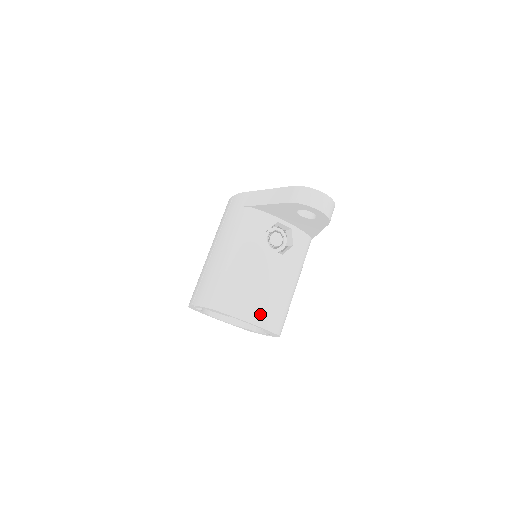
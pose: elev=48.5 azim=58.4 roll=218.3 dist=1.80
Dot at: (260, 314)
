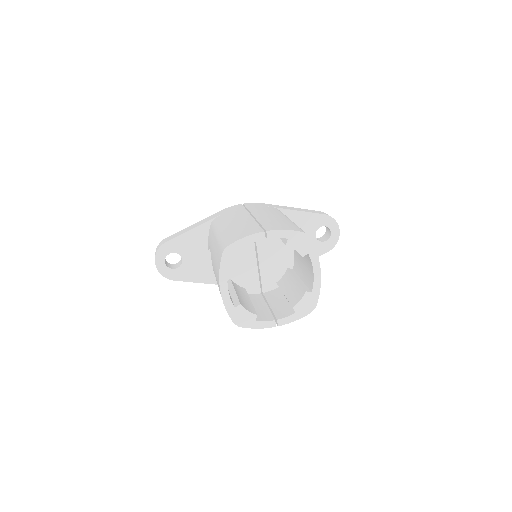
Dot at: occluded
